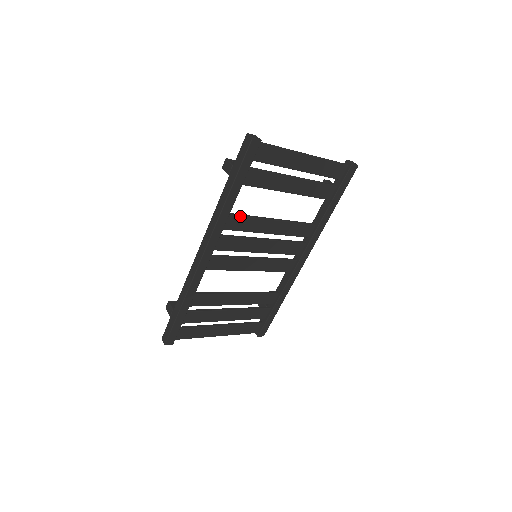
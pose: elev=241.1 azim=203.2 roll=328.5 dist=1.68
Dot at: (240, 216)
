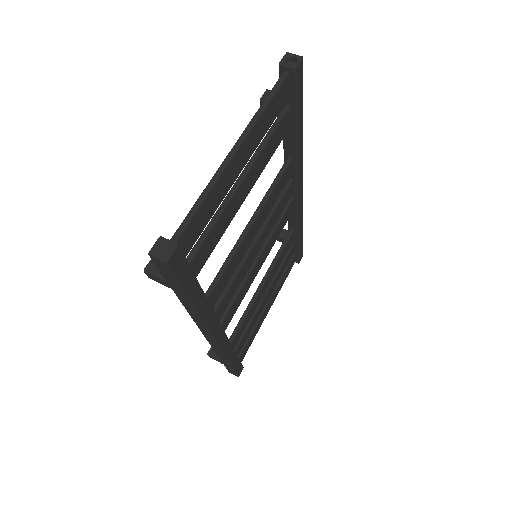
Dot at: (218, 281)
